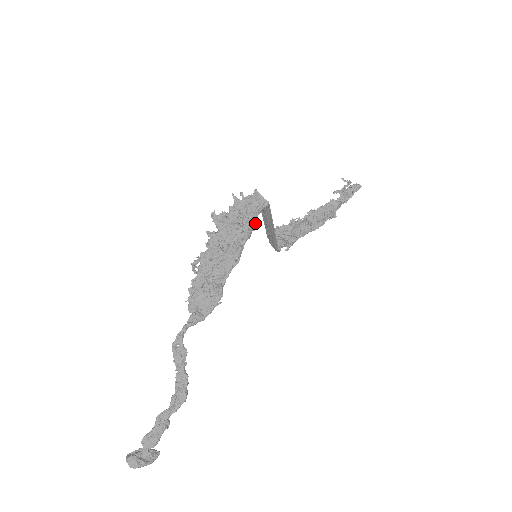
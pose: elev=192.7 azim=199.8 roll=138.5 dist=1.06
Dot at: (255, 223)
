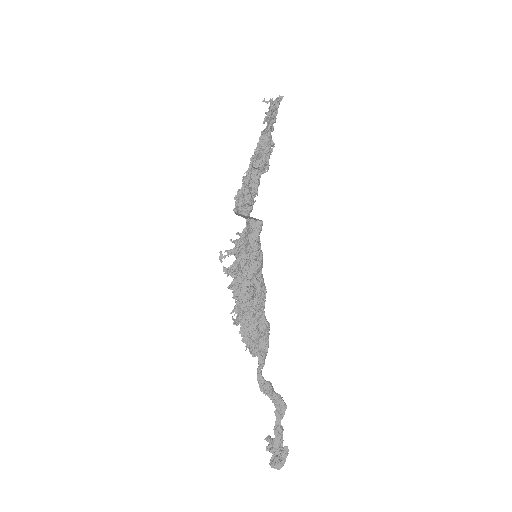
Dot at: (260, 248)
